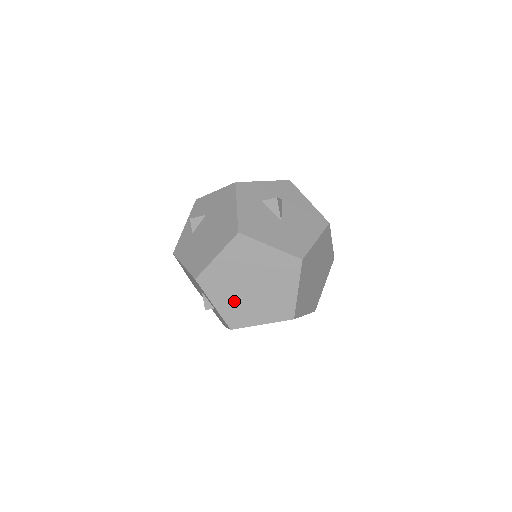
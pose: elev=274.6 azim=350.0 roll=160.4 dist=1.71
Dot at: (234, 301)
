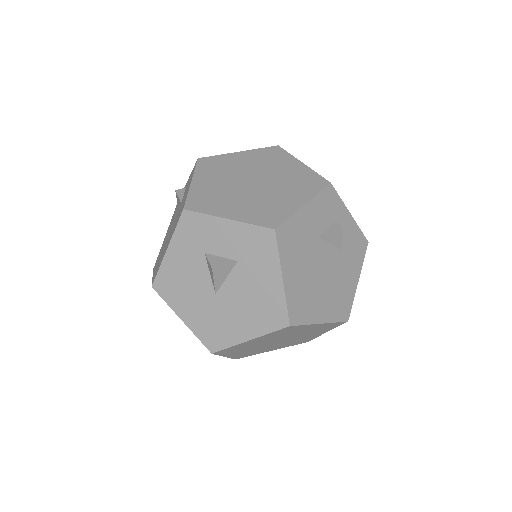
Dot at: occluded
